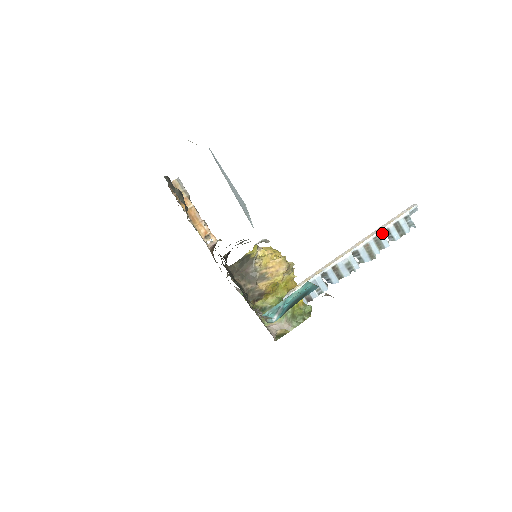
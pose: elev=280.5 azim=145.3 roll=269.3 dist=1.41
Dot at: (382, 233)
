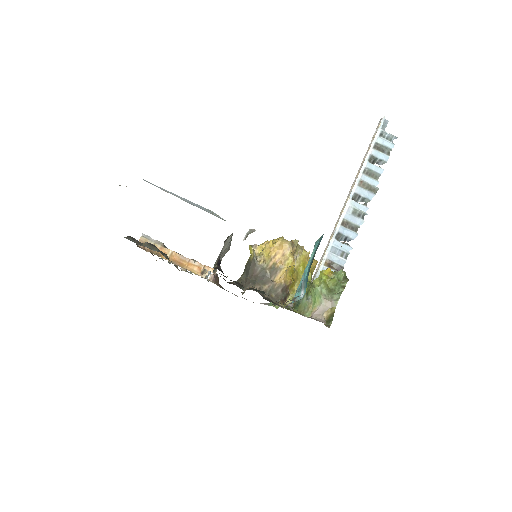
Dot at: (368, 163)
